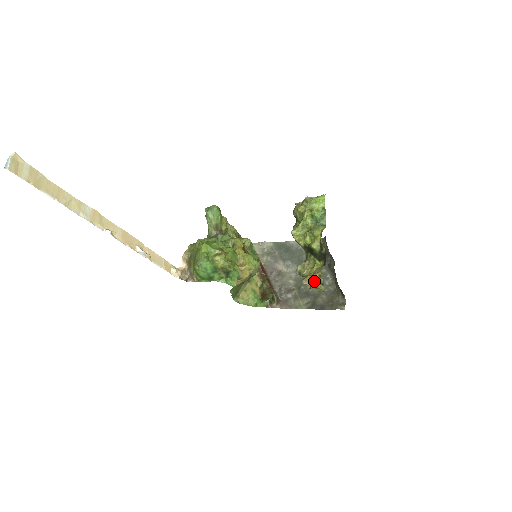
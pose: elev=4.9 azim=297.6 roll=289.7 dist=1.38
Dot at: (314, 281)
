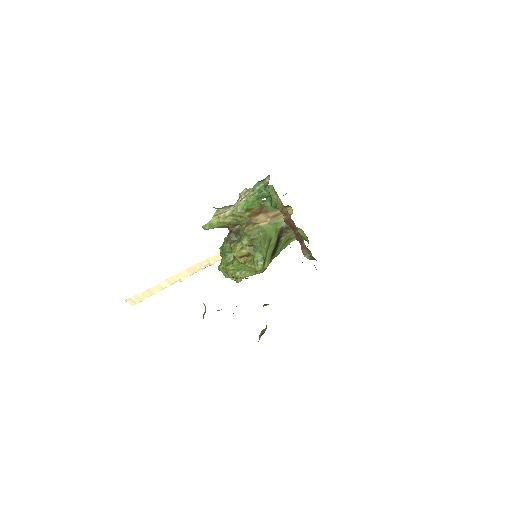
Dot at: occluded
